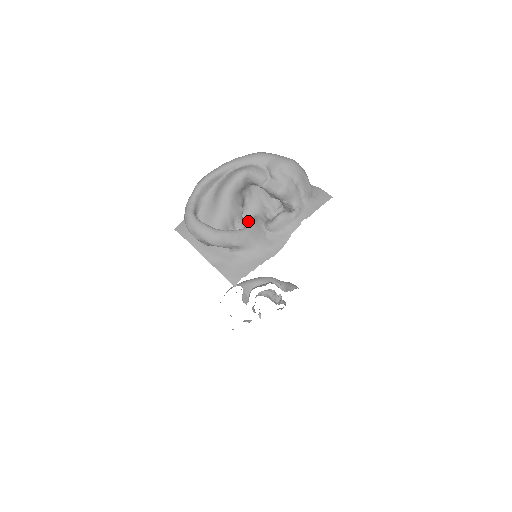
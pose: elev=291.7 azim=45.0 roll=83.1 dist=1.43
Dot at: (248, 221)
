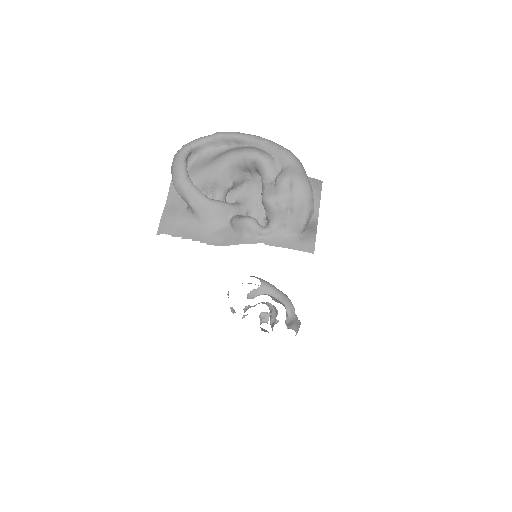
Dot at: (232, 202)
